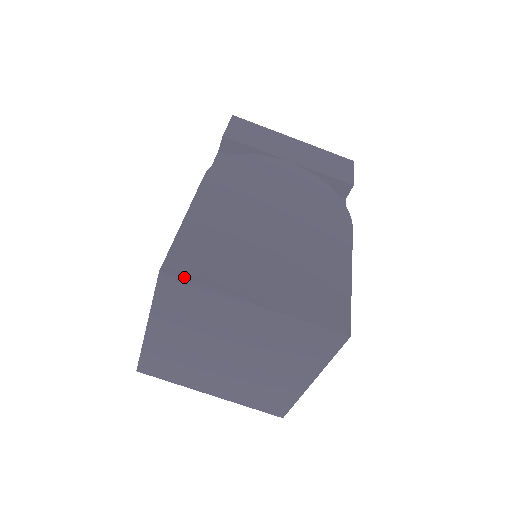
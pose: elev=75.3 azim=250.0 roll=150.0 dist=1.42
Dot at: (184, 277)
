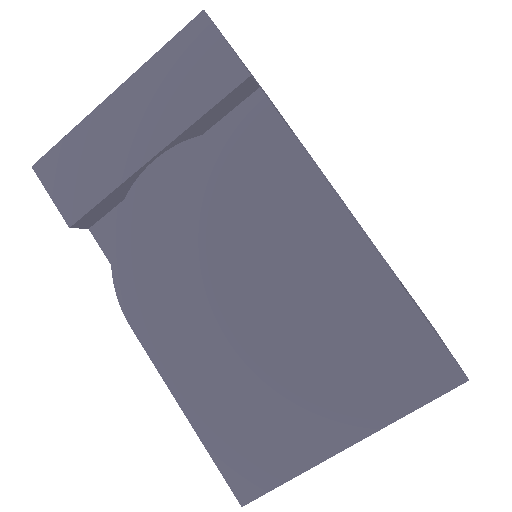
Dot at: (264, 490)
